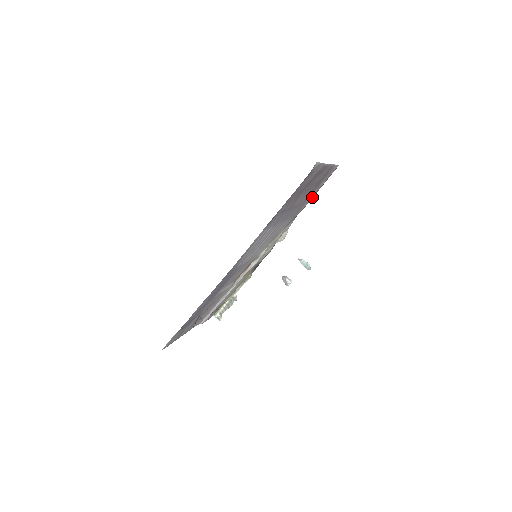
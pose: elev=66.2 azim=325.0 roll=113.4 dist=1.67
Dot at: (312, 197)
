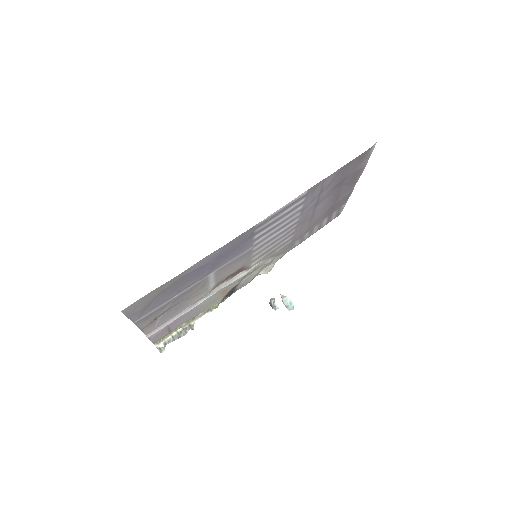
Dot at: (308, 236)
